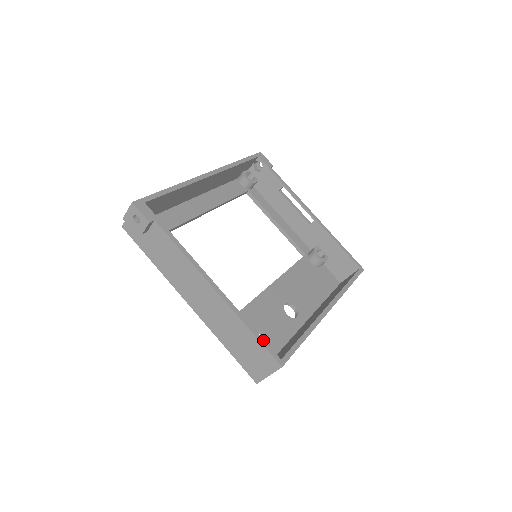
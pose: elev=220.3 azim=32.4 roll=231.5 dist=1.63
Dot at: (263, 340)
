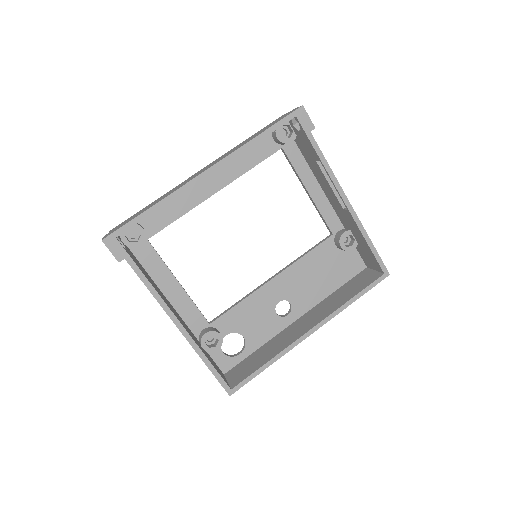
Dot at: (217, 373)
